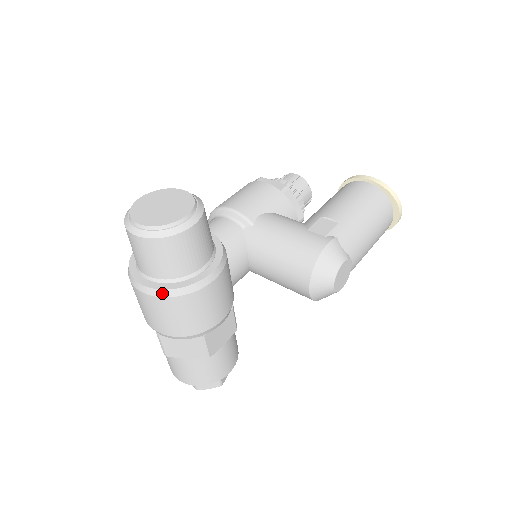
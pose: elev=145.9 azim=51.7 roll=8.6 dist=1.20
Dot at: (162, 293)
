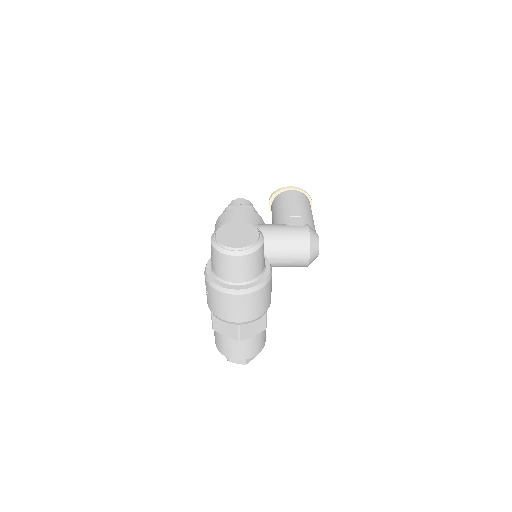
Dot at: (255, 289)
